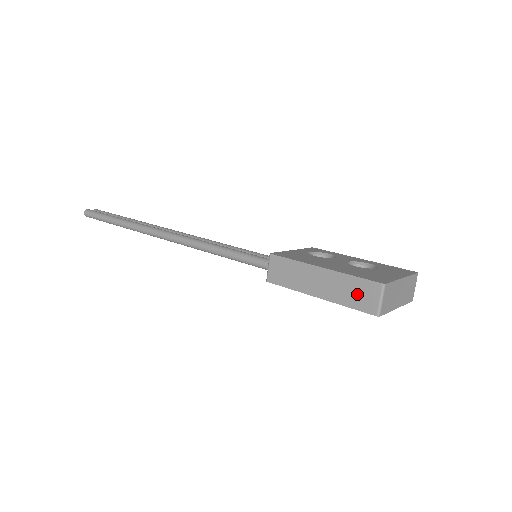
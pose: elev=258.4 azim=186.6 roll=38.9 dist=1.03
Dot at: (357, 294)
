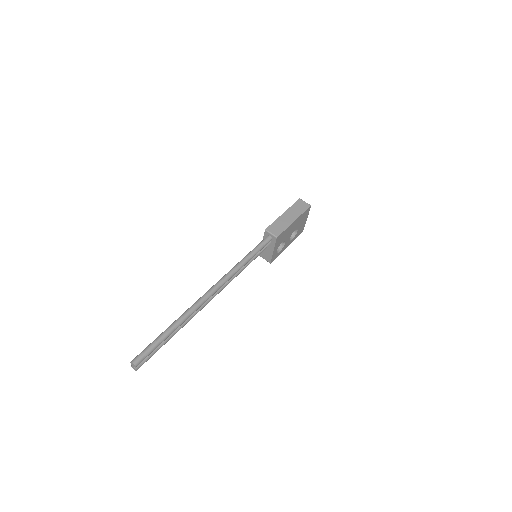
Dot at: (300, 207)
